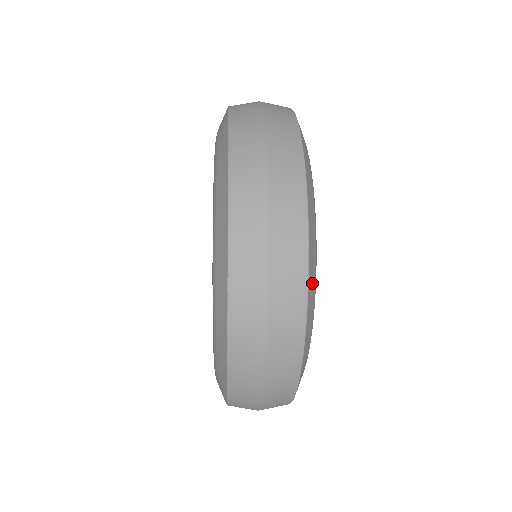
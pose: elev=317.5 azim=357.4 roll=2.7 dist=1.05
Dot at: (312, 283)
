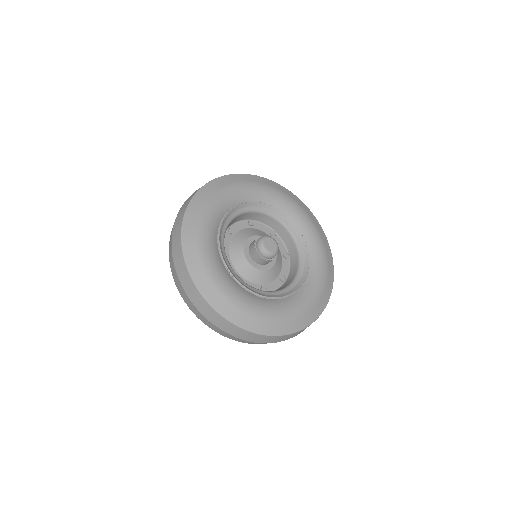
Dot at: (294, 325)
